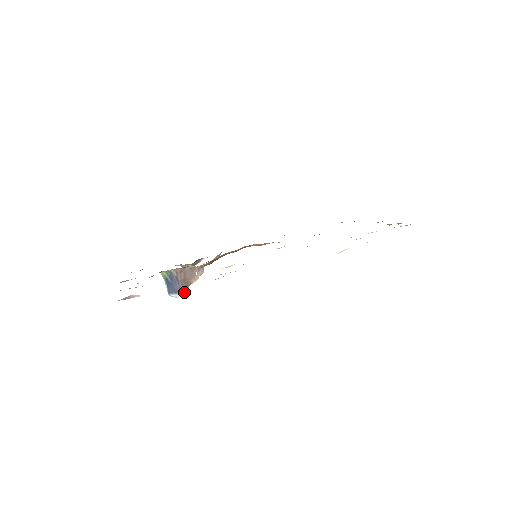
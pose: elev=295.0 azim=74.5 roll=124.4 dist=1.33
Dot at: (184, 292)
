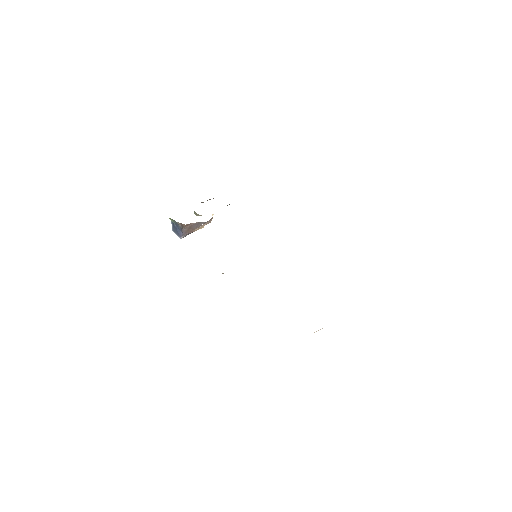
Dot at: occluded
